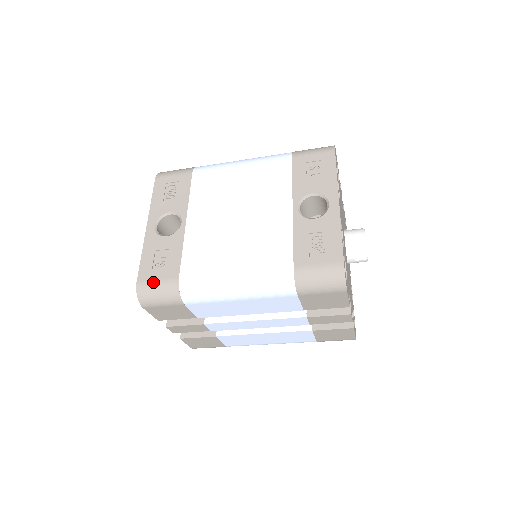
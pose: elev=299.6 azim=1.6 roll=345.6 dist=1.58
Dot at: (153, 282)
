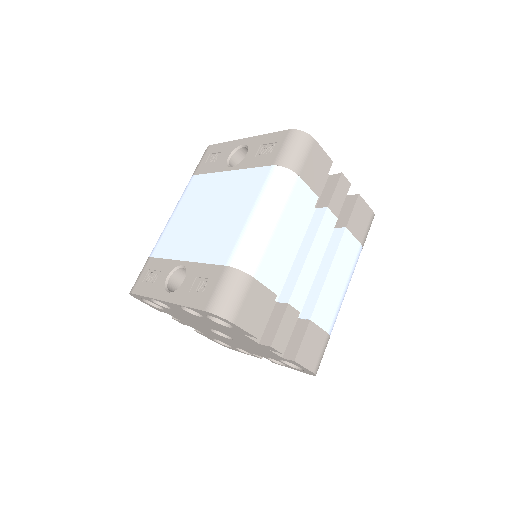
Dot at: (214, 293)
